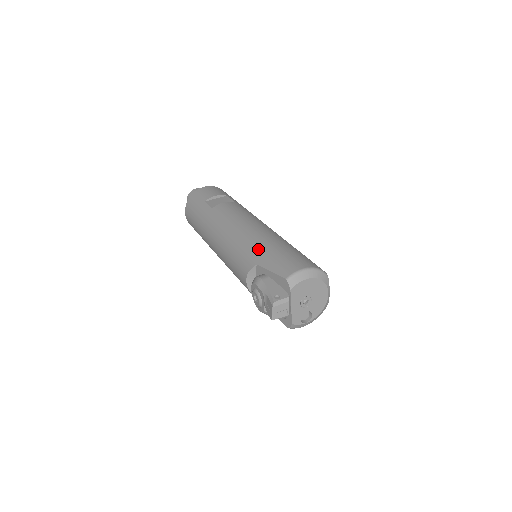
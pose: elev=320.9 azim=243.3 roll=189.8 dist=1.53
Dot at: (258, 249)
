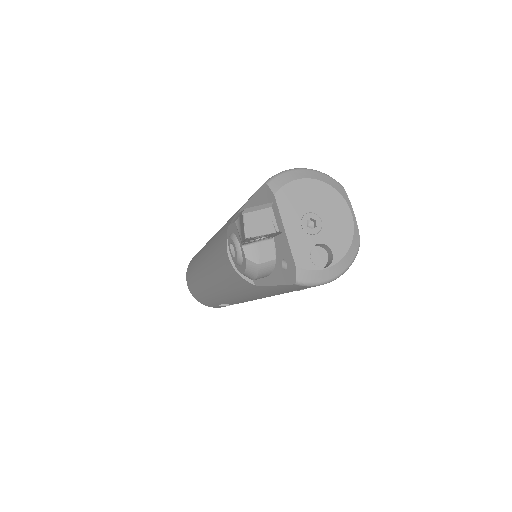
Dot at: occluded
